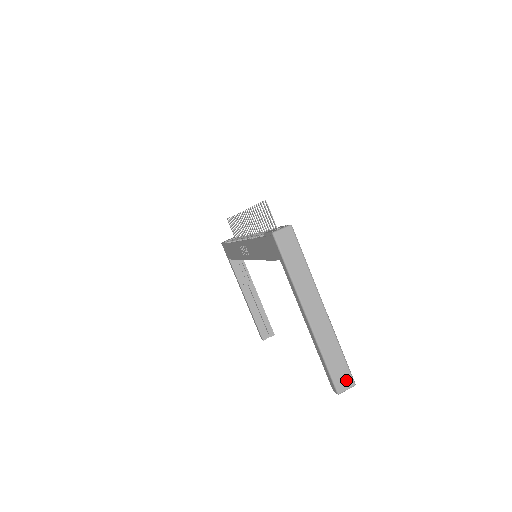
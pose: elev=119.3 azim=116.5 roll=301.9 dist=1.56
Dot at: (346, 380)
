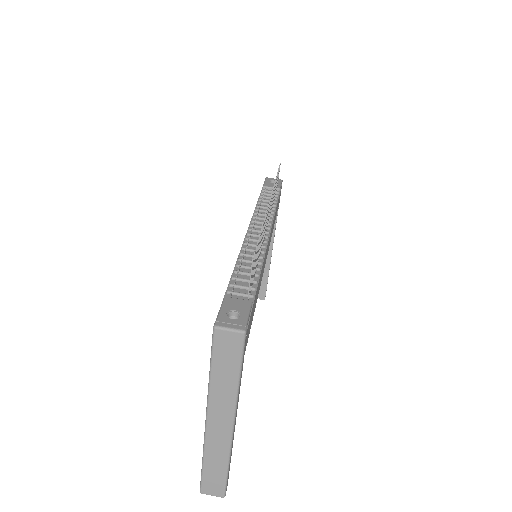
Dot at: (216, 489)
